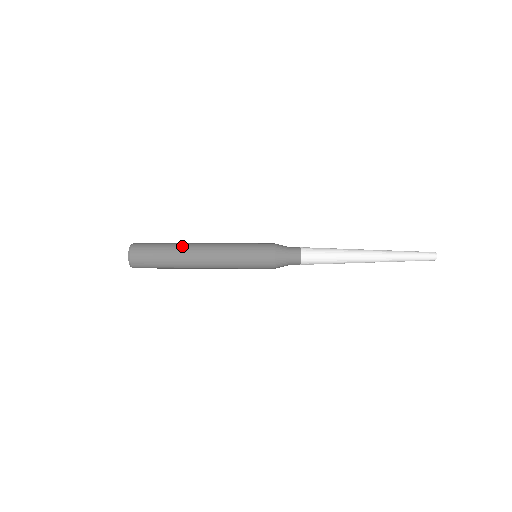
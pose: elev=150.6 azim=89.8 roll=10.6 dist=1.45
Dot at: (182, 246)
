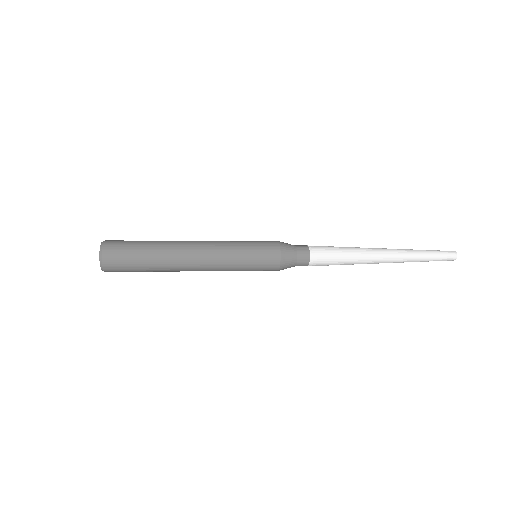
Dot at: (167, 249)
